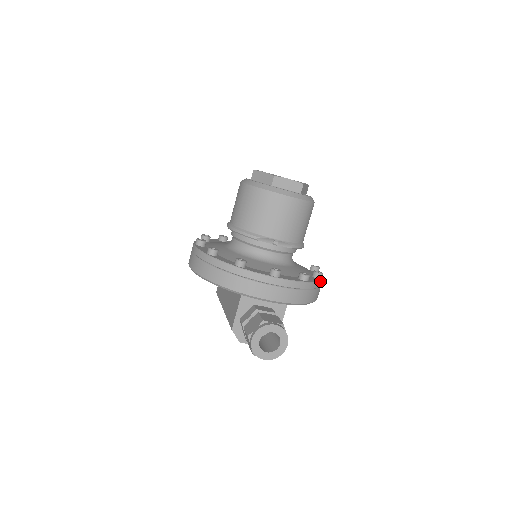
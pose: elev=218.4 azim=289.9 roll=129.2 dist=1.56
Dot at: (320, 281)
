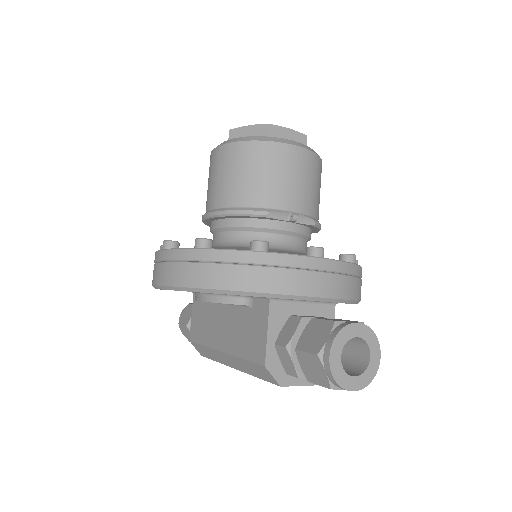
Dot at: occluded
